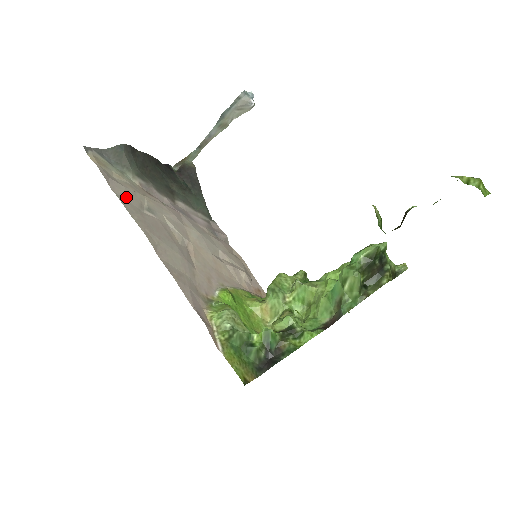
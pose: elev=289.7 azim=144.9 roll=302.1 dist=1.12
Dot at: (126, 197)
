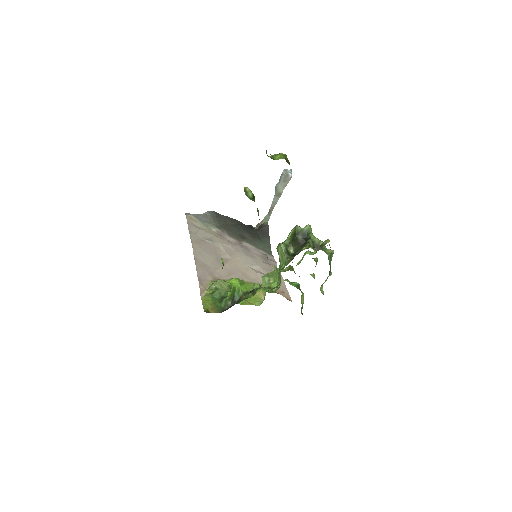
Dot at: (196, 233)
